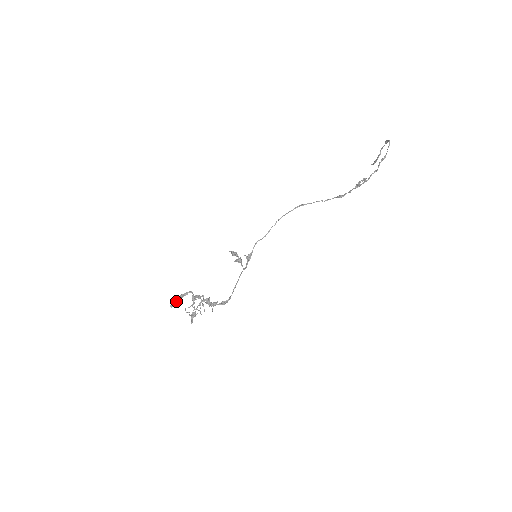
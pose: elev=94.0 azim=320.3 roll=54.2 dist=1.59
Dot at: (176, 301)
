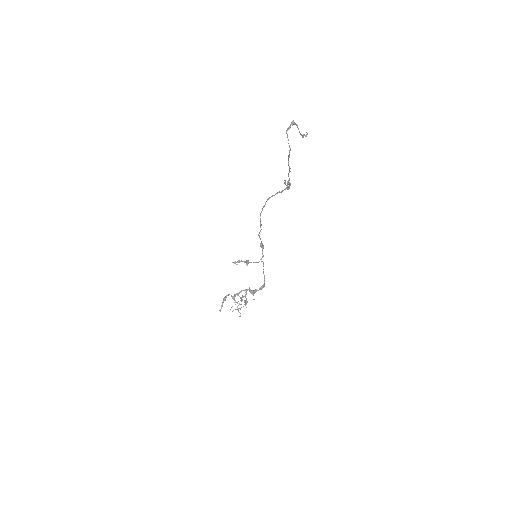
Dot at: (222, 305)
